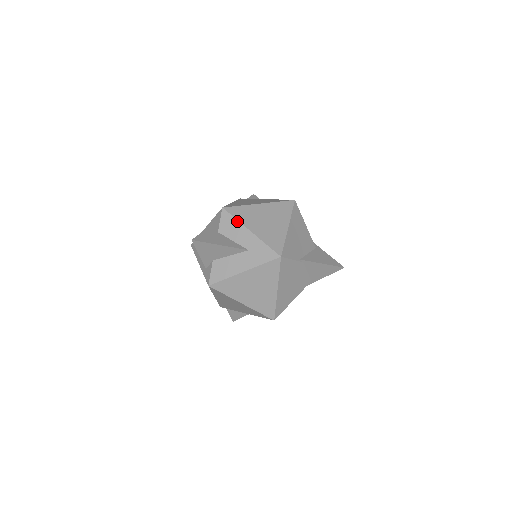
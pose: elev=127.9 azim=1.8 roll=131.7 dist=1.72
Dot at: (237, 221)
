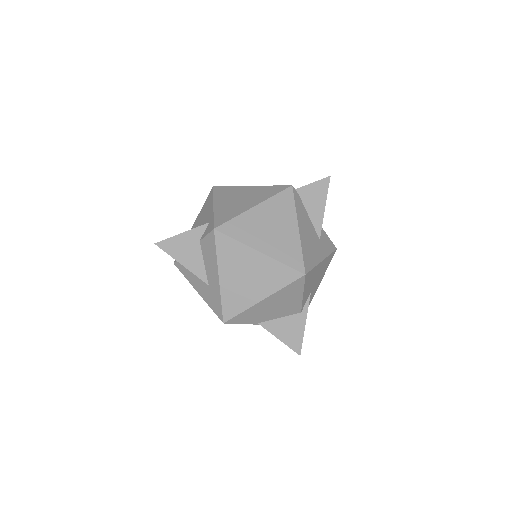
Dot at: (216, 255)
